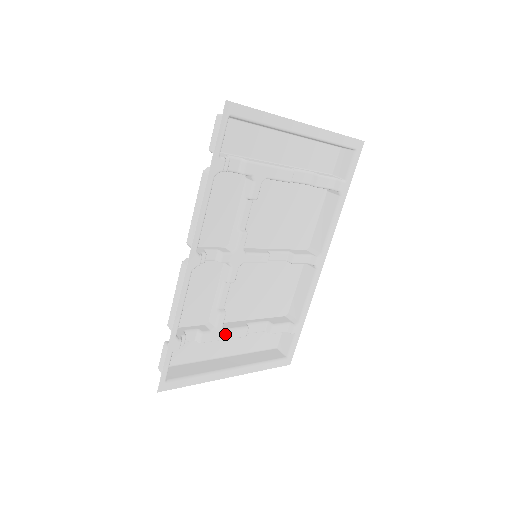
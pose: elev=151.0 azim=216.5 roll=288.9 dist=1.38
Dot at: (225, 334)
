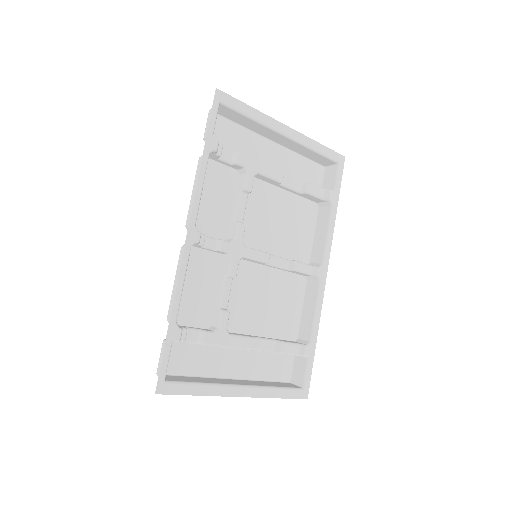
Dot at: (230, 340)
